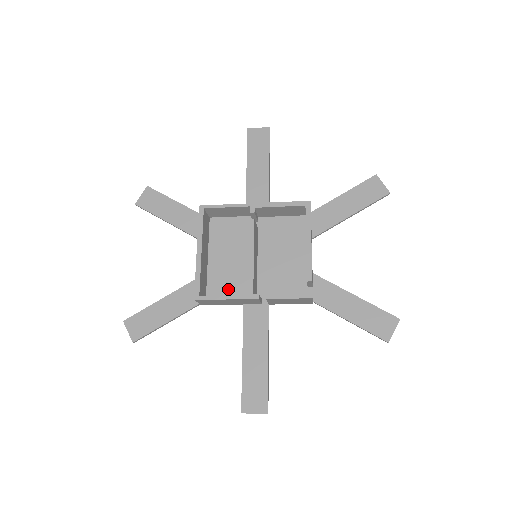
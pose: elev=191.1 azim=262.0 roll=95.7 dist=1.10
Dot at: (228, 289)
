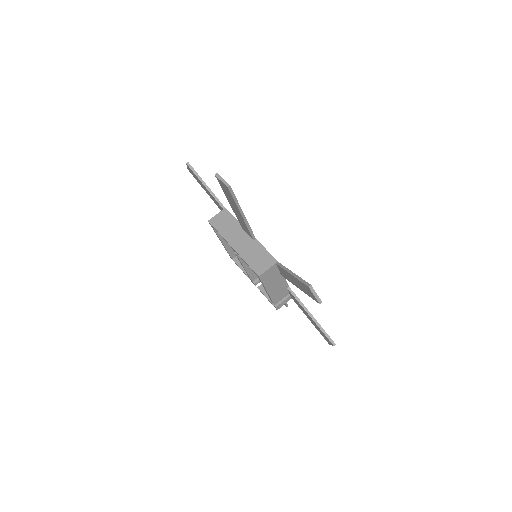
Dot at: occluded
